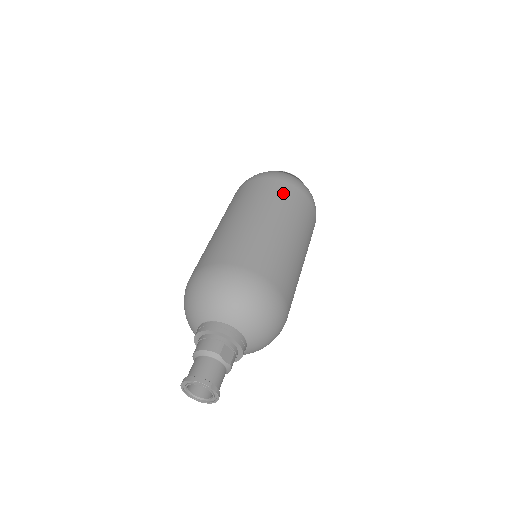
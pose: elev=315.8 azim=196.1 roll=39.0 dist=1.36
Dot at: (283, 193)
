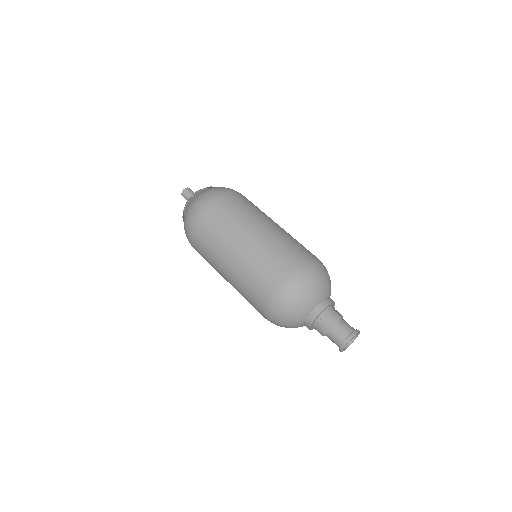
Dot at: (240, 203)
